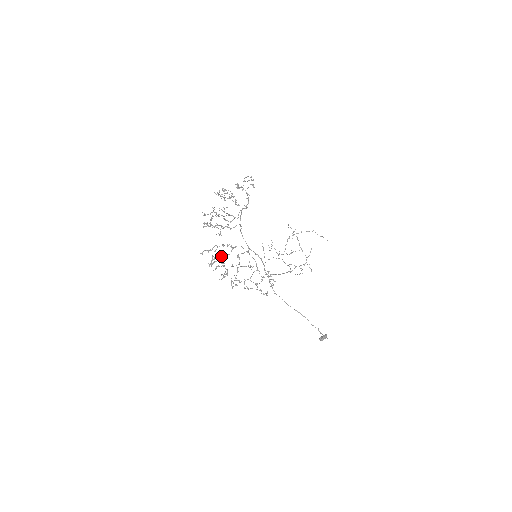
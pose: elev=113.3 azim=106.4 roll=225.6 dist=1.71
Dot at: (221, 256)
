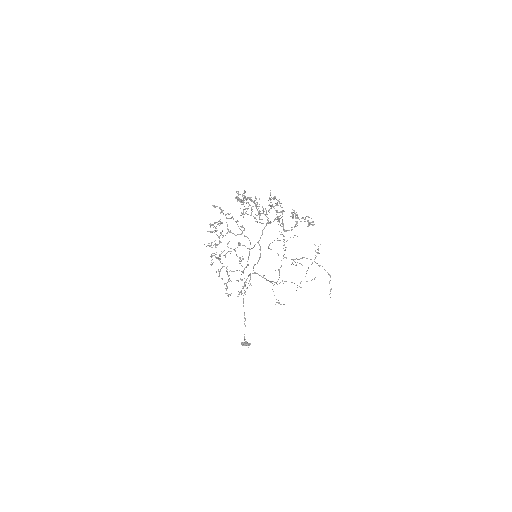
Dot at: (227, 228)
